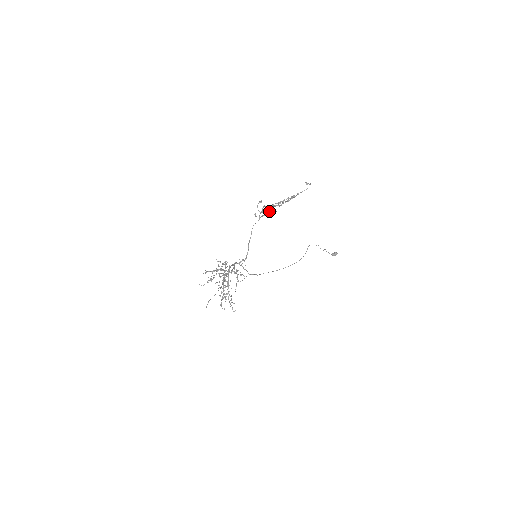
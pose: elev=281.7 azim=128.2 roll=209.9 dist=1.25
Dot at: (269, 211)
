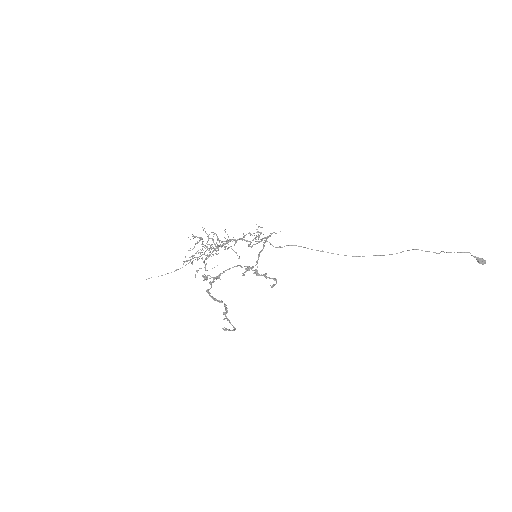
Dot at: occluded
